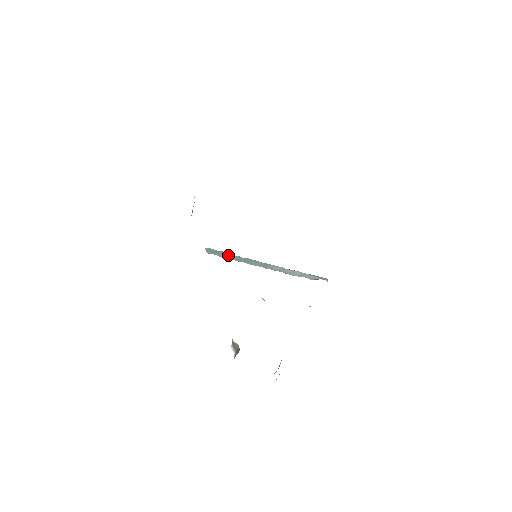
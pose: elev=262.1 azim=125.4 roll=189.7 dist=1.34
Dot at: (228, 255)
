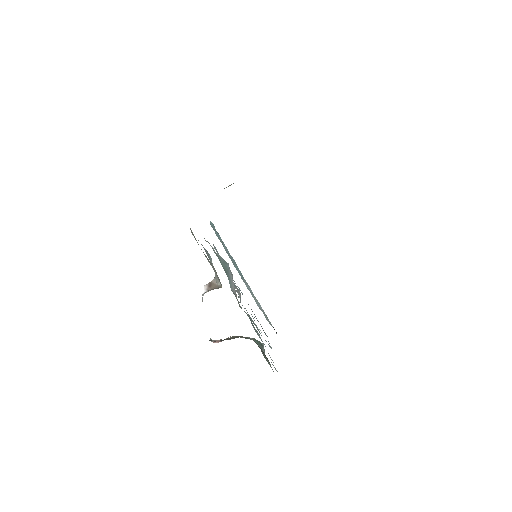
Dot at: (223, 242)
